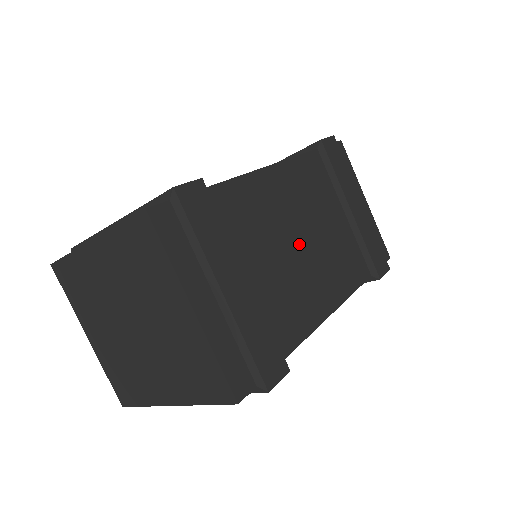
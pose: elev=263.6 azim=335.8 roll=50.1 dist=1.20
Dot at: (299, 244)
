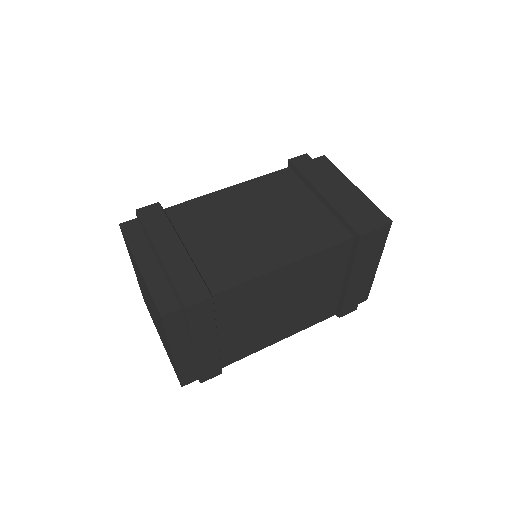
Dot at: (252, 225)
